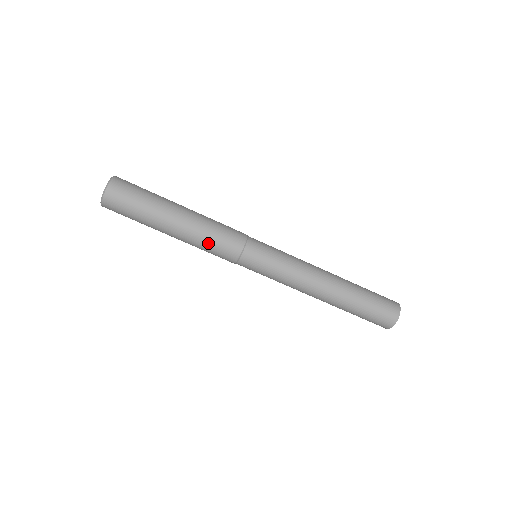
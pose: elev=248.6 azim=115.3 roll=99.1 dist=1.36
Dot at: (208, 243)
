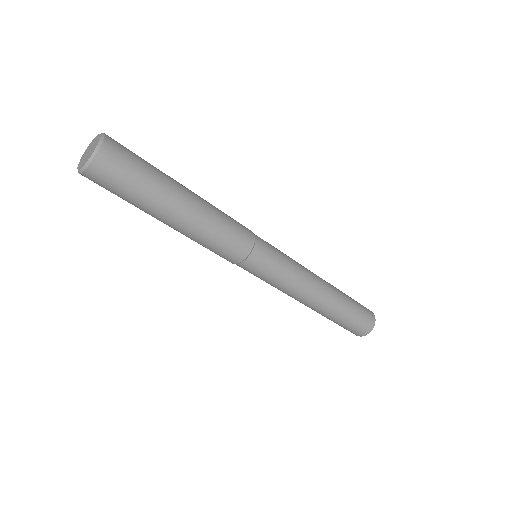
Dot at: (215, 239)
